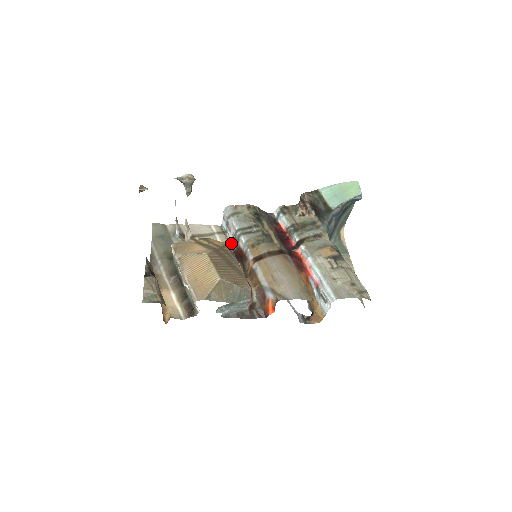
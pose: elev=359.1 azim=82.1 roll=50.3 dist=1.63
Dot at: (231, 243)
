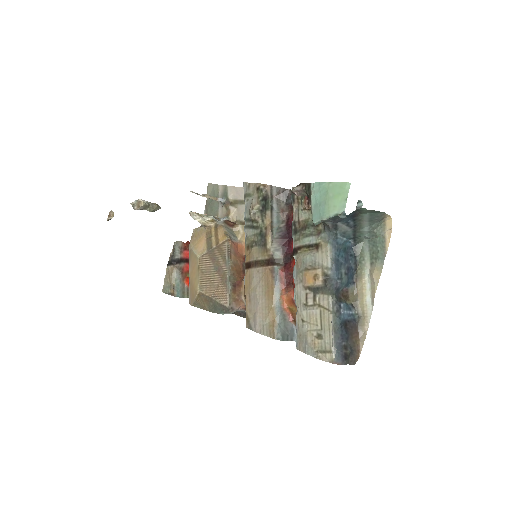
Dot at: occluded
